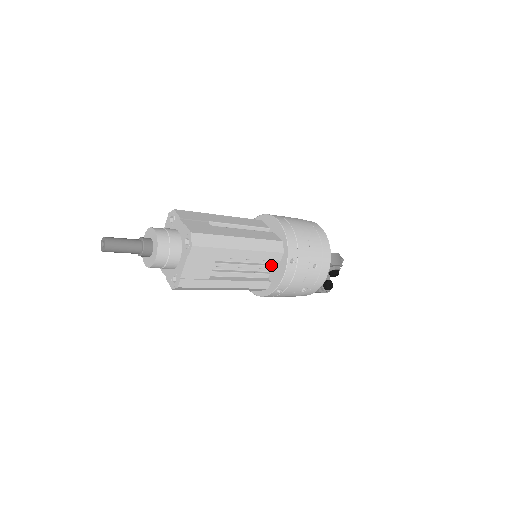
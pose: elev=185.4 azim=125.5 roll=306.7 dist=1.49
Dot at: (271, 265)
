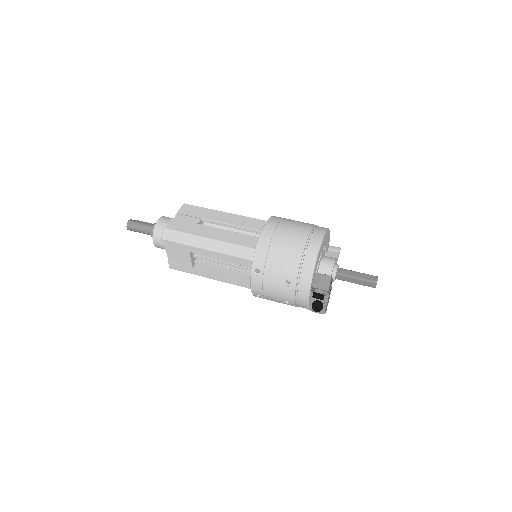
Dot at: occluded
